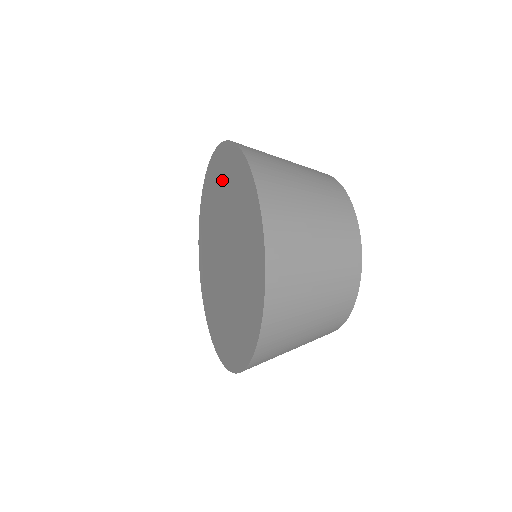
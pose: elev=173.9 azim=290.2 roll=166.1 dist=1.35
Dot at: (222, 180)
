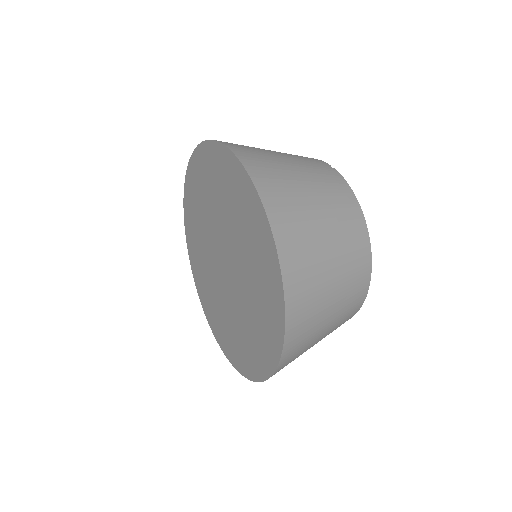
Dot at: (218, 183)
